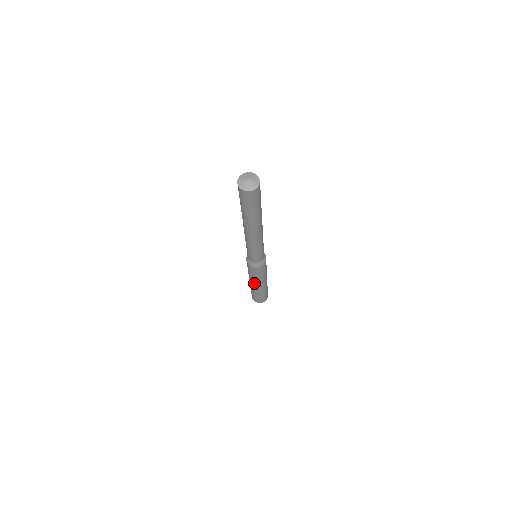
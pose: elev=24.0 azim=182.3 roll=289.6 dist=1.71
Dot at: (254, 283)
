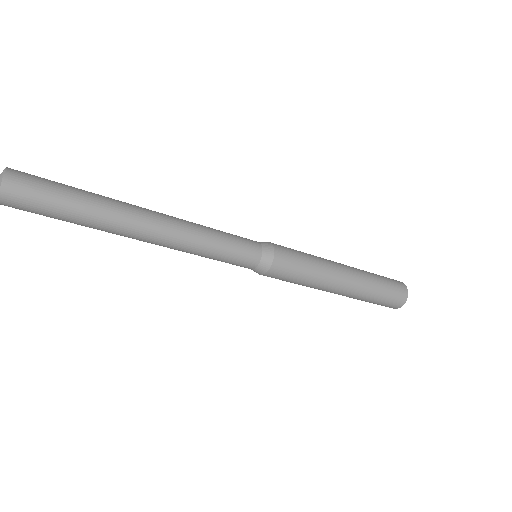
Dot at: (331, 285)
